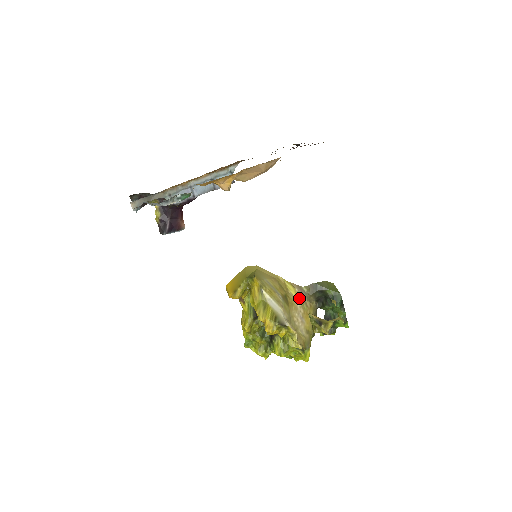
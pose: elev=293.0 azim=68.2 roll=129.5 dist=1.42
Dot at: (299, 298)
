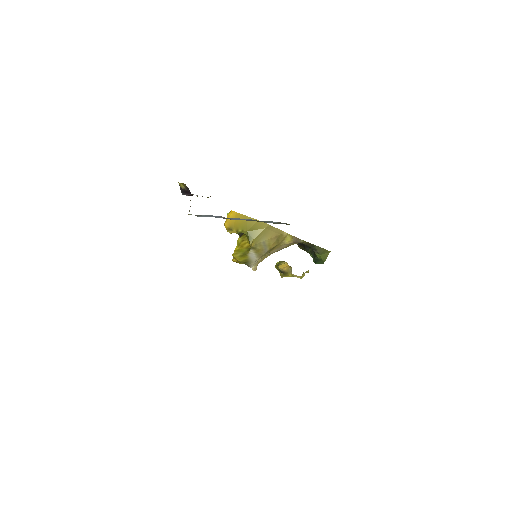
Dot at: (290, 243)
